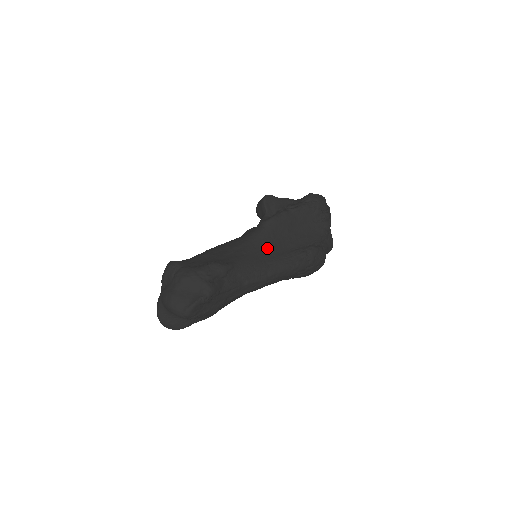
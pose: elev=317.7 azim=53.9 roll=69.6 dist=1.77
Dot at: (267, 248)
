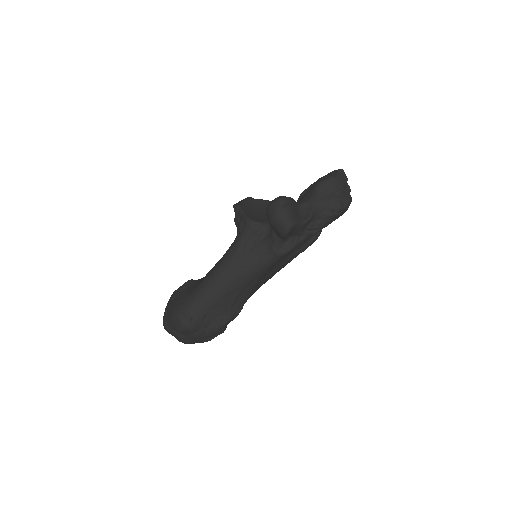
Dot at: (273, 268)
